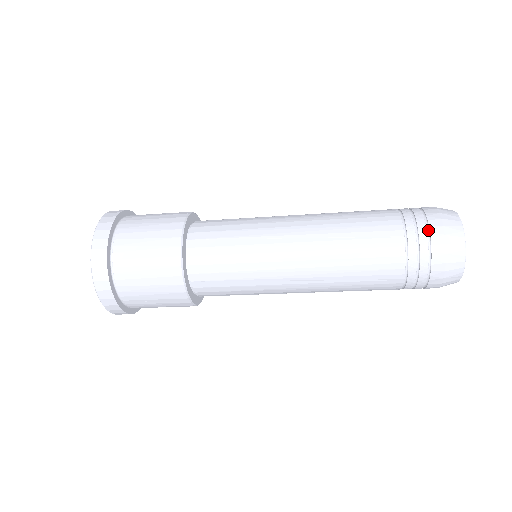
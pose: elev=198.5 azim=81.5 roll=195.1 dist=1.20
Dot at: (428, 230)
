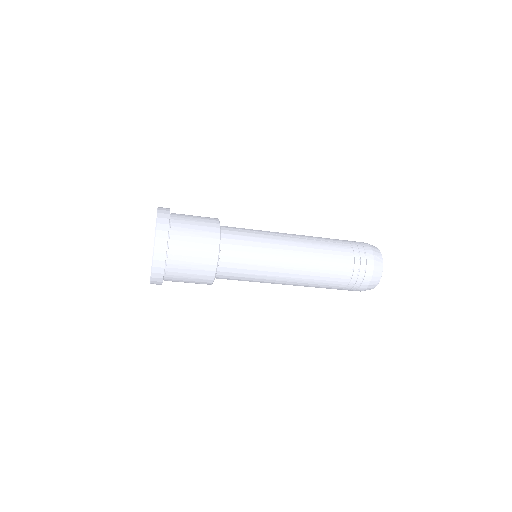
Dot at: (361, 245)
